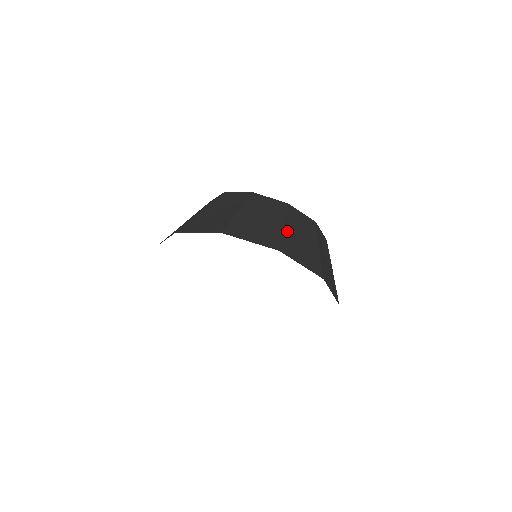
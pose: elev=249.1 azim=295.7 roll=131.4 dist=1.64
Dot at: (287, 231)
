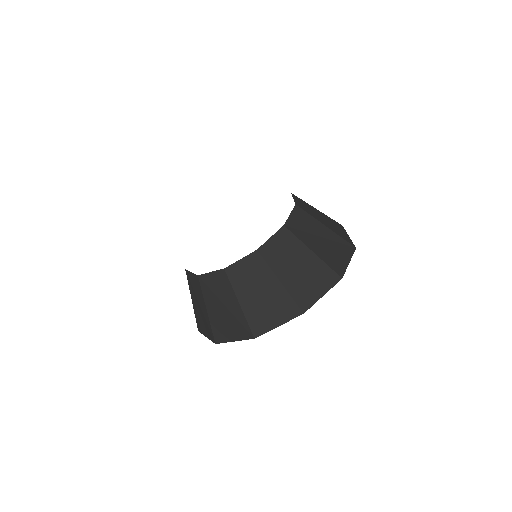
Dot at: (245, 306)
